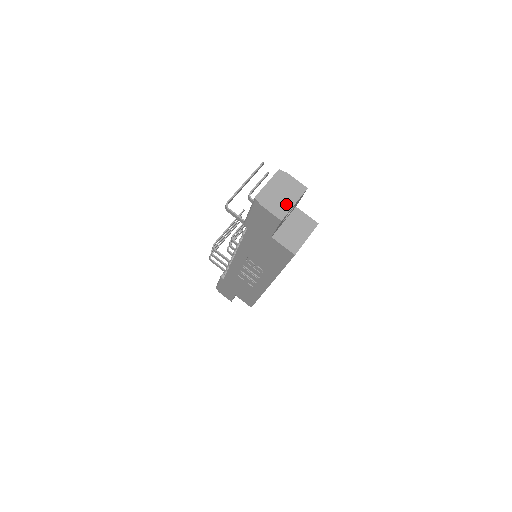
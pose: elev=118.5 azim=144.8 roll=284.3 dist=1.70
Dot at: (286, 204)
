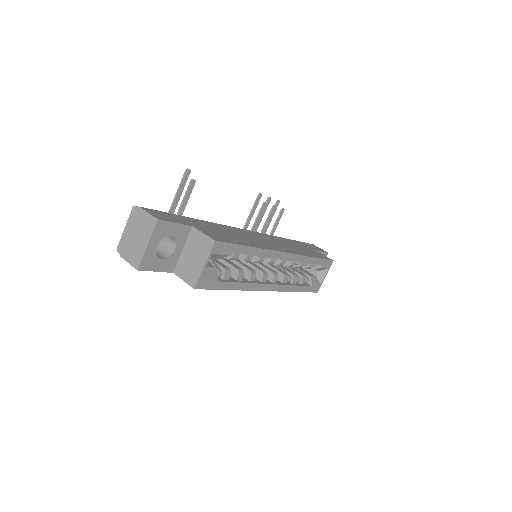
Dot at: (140, 248)
